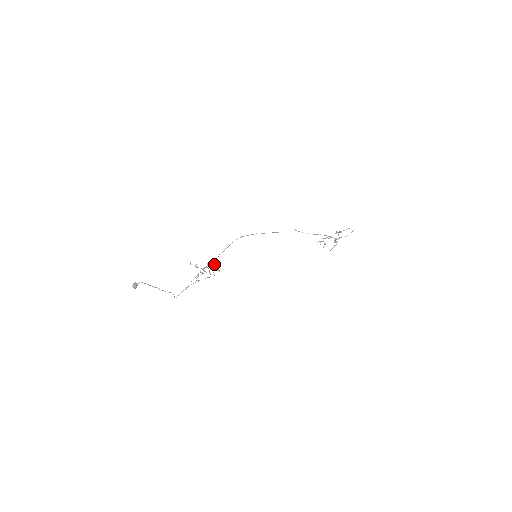
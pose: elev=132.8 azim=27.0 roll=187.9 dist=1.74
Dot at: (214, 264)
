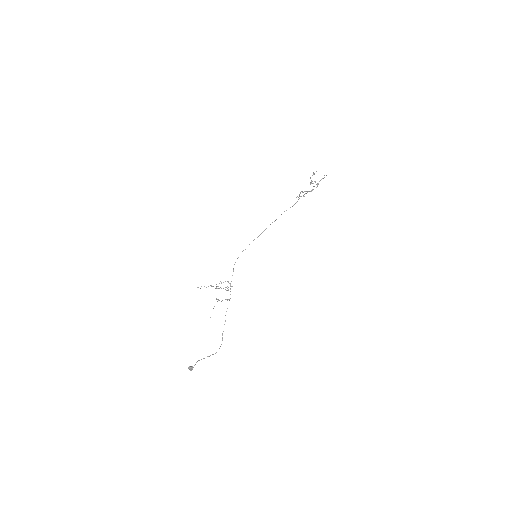
Dot at: occluded
